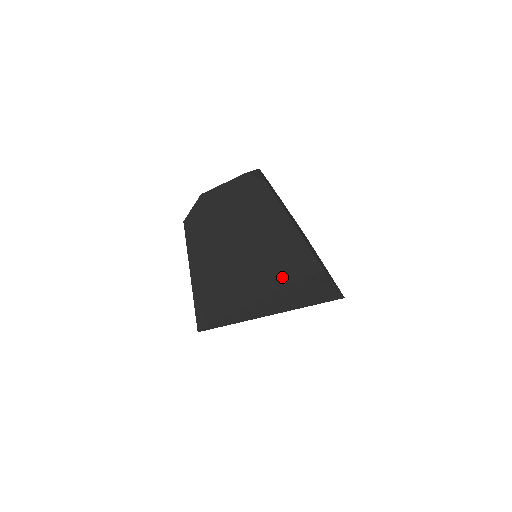
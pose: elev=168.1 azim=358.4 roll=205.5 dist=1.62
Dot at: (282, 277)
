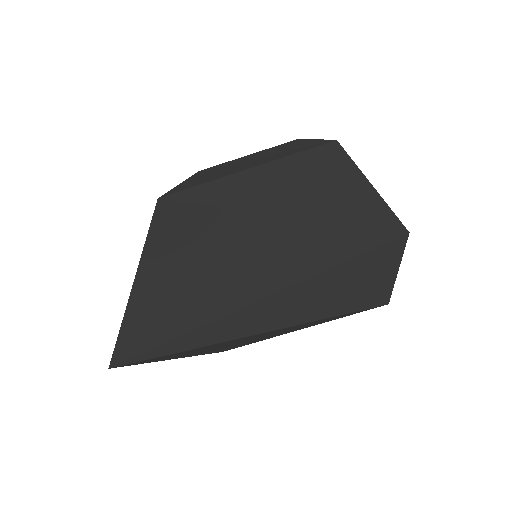
Dot at: (333, 251)
